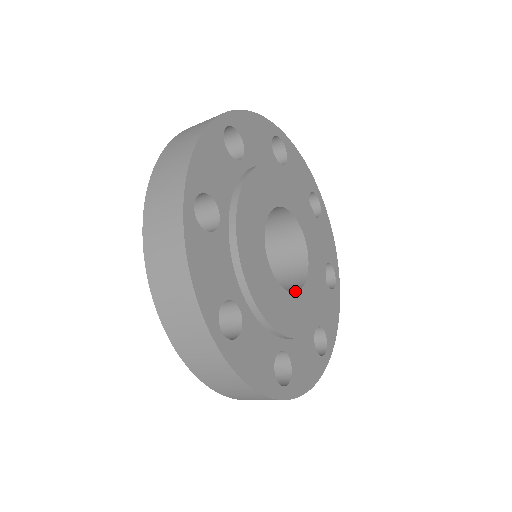
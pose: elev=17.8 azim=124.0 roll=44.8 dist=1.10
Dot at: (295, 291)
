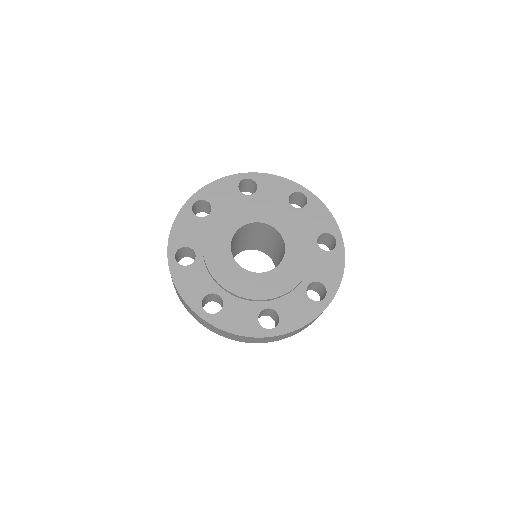
Dot at: (284, 253)
